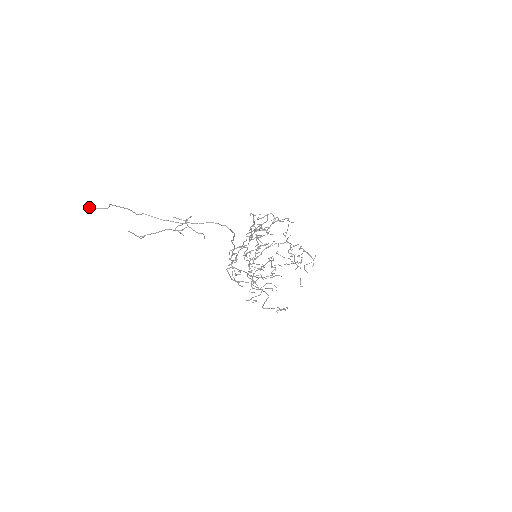
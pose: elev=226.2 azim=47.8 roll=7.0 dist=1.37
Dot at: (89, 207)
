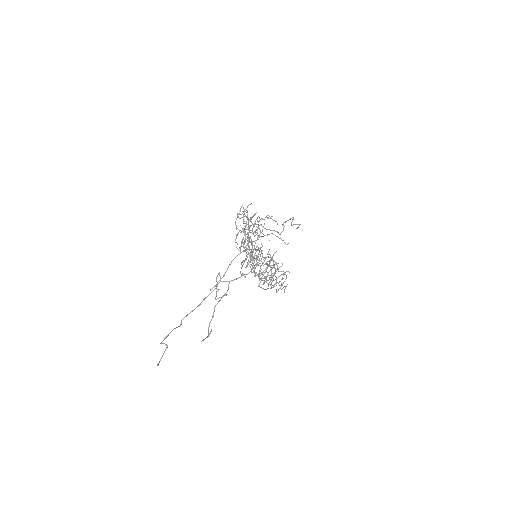
Dot at: (157, 364)
